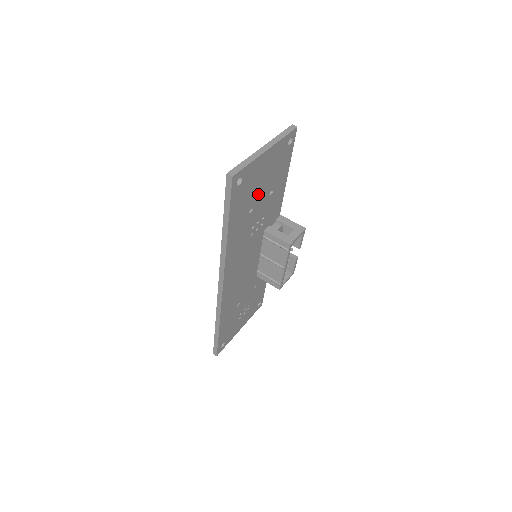
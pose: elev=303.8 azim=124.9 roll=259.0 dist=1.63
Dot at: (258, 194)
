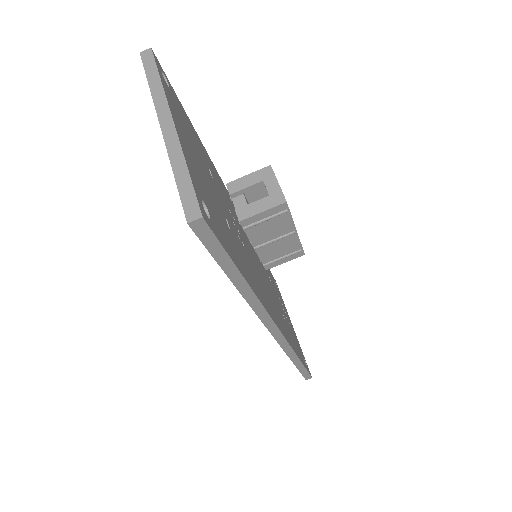
Dot at: (213, 194)
